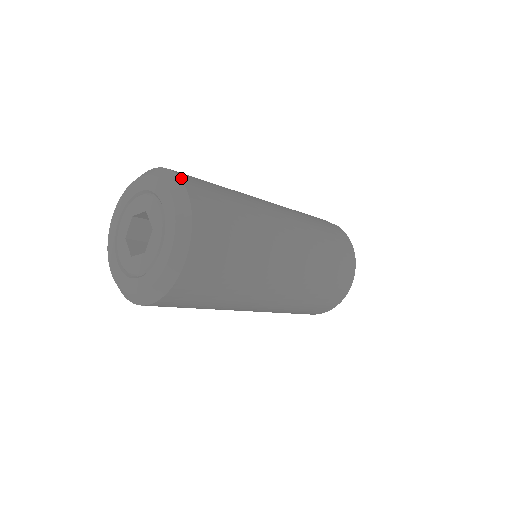
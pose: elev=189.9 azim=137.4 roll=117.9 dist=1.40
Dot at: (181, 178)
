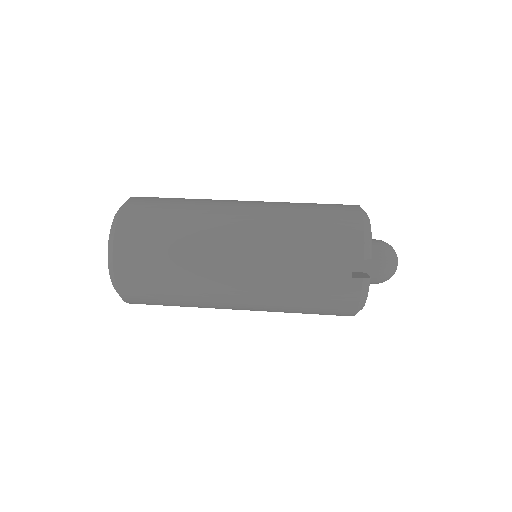
Dot at: (115, 275)
